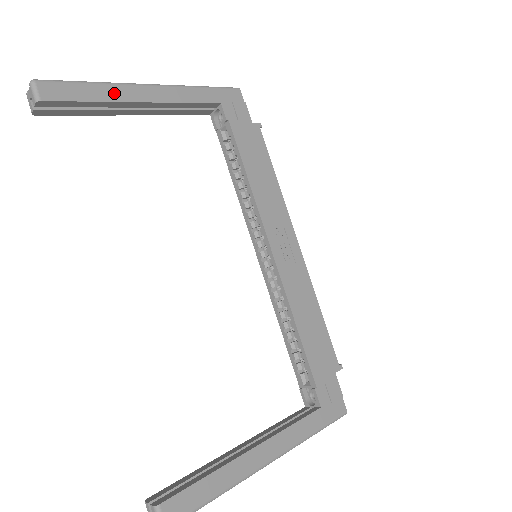
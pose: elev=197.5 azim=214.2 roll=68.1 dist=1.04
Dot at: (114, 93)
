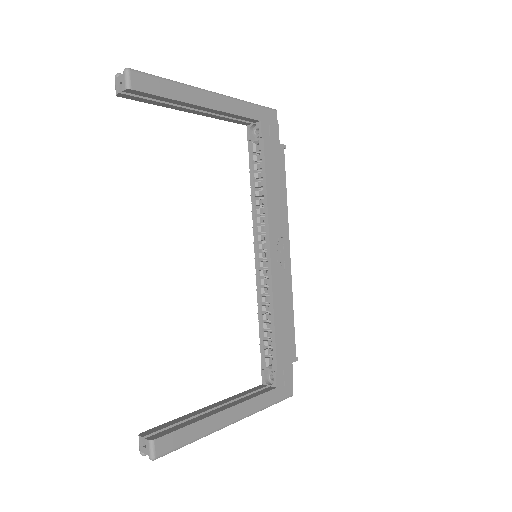
Dot at: (186, 94)
